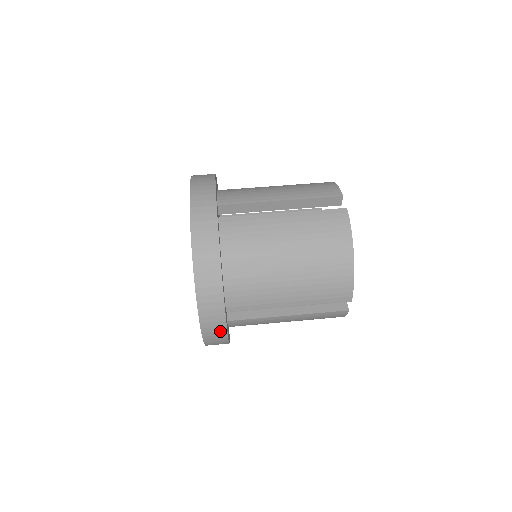
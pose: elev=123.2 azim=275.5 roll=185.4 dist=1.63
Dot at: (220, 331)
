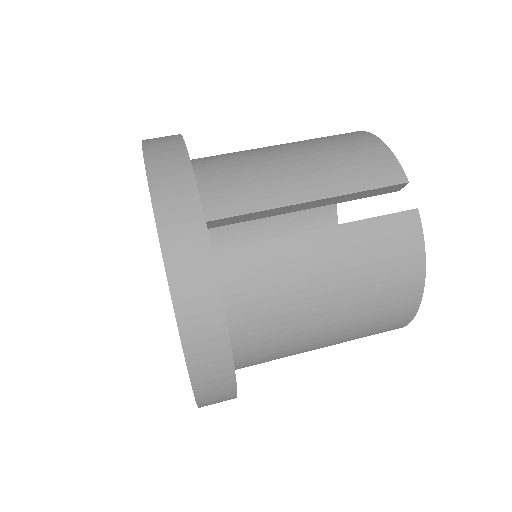
Dot at: (192, 223)
